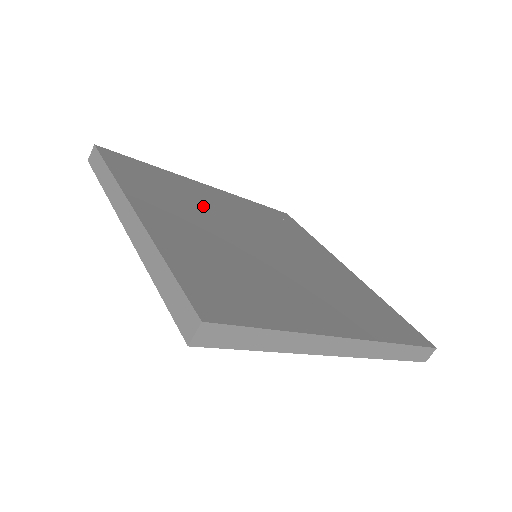
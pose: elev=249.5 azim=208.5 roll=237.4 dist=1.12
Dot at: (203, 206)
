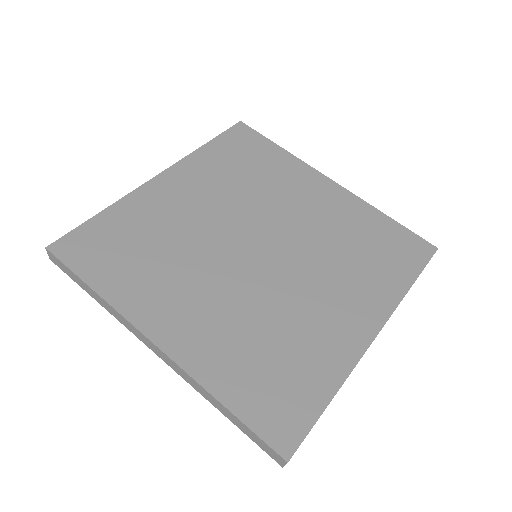
Dot at: (184, 240)
